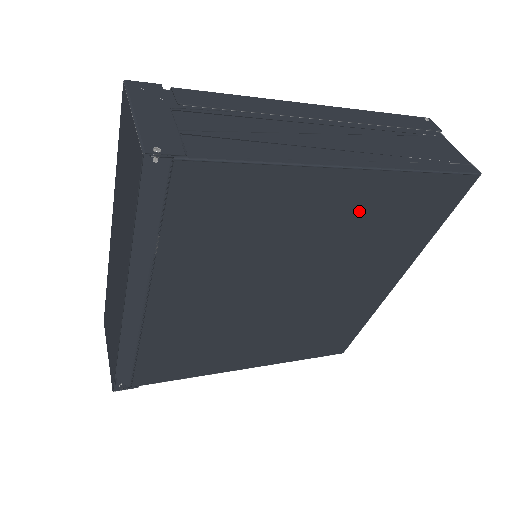
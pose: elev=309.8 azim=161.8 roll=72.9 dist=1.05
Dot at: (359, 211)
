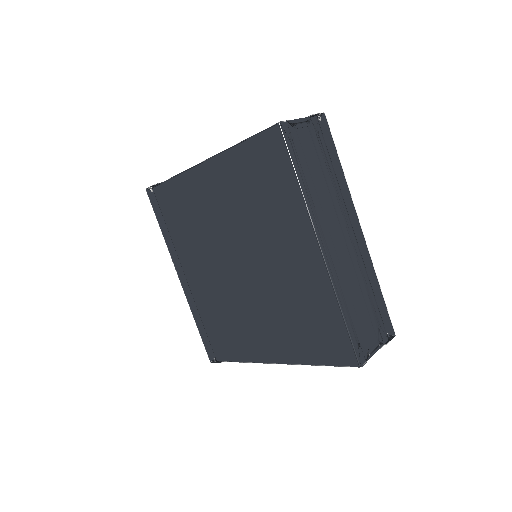
Dot at: (229, 186)
